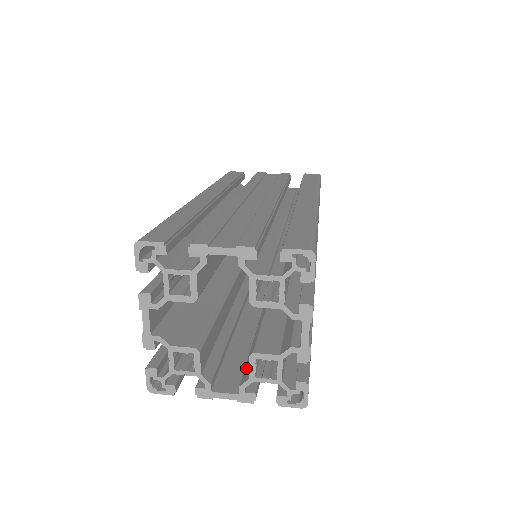
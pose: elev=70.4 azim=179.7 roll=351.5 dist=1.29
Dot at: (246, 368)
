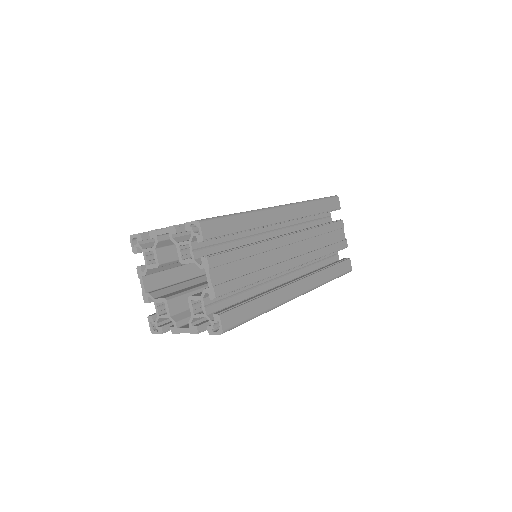
Dot at: occluded
